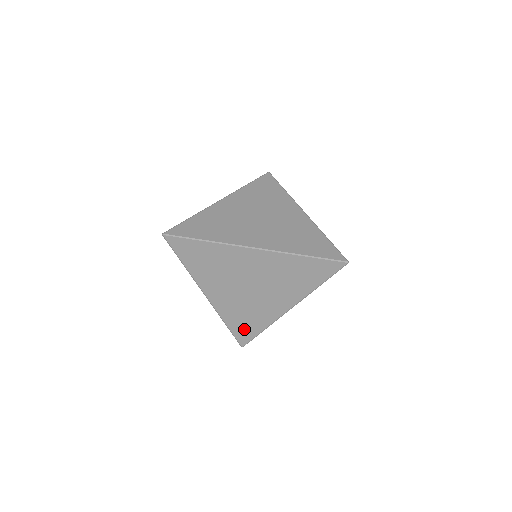
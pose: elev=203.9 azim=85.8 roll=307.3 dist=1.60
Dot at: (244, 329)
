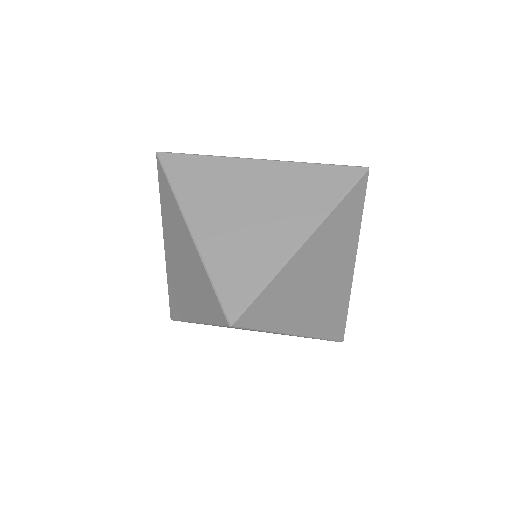
Dot at: (237, 285)
